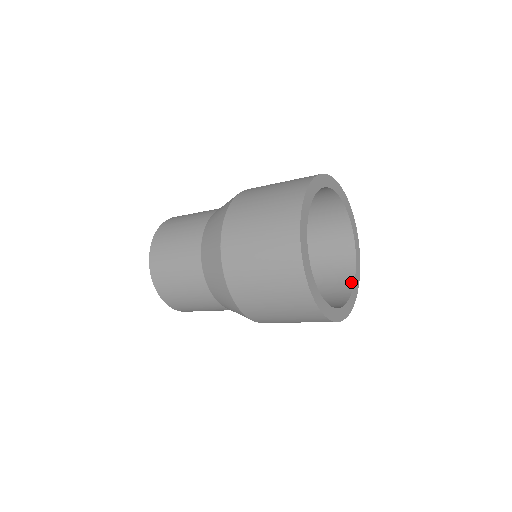
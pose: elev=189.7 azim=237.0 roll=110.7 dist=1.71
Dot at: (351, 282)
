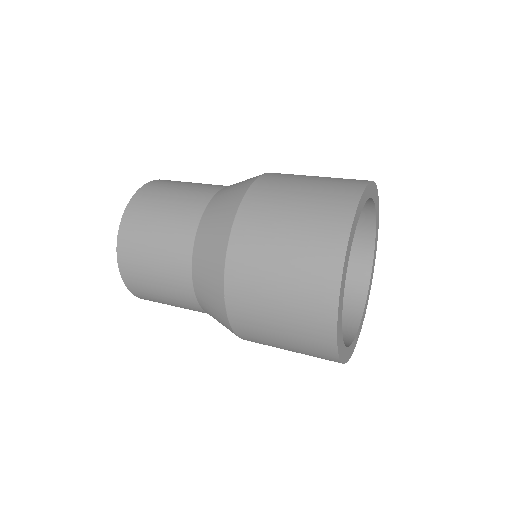
Dot at: (358, 316)
